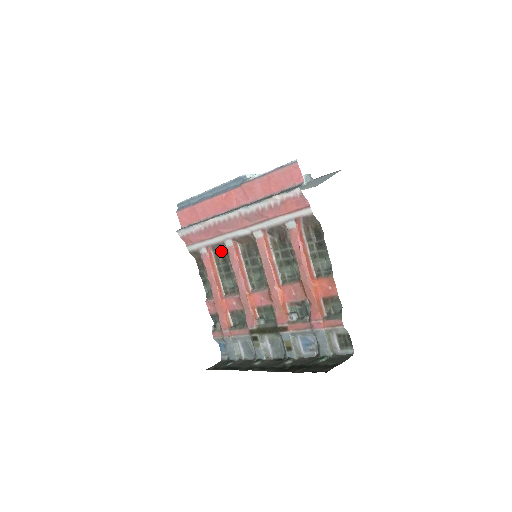
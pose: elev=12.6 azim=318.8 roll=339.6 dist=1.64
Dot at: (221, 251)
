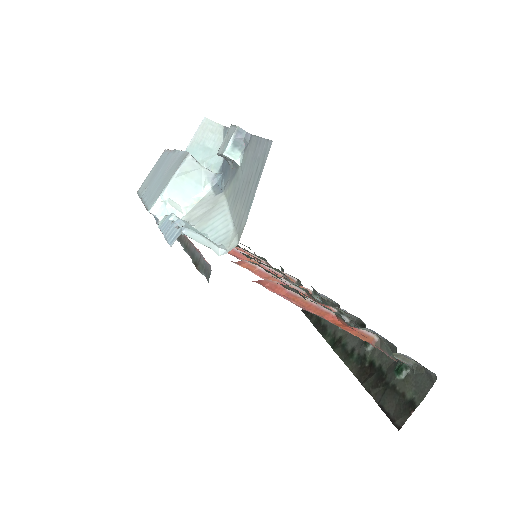
Dot at: occluded
